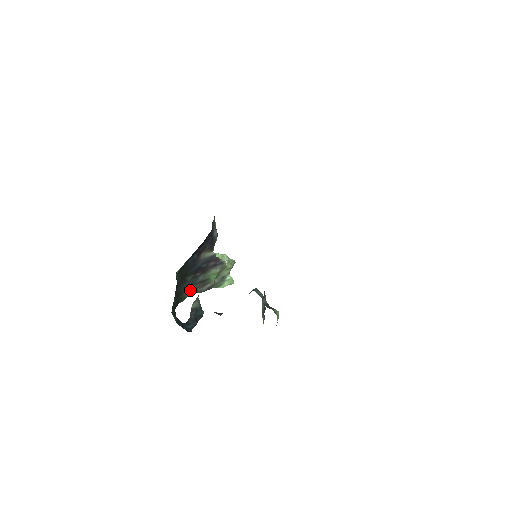
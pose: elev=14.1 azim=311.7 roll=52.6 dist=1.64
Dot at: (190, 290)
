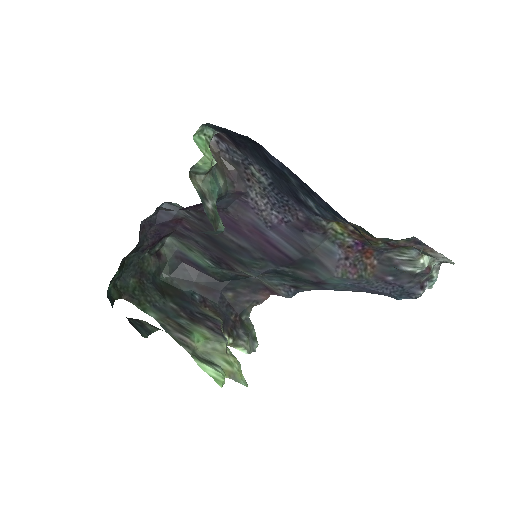
Dot at: (159, 316)
